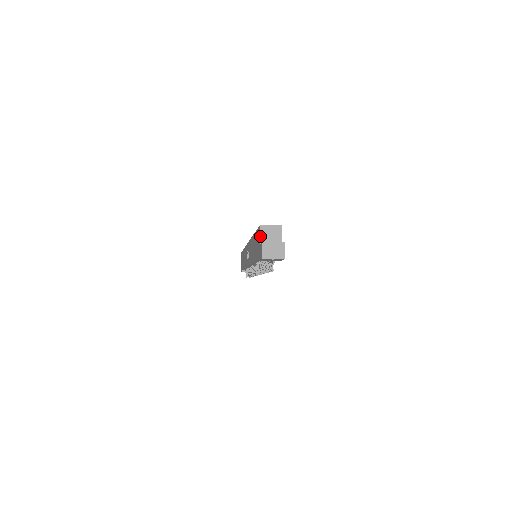
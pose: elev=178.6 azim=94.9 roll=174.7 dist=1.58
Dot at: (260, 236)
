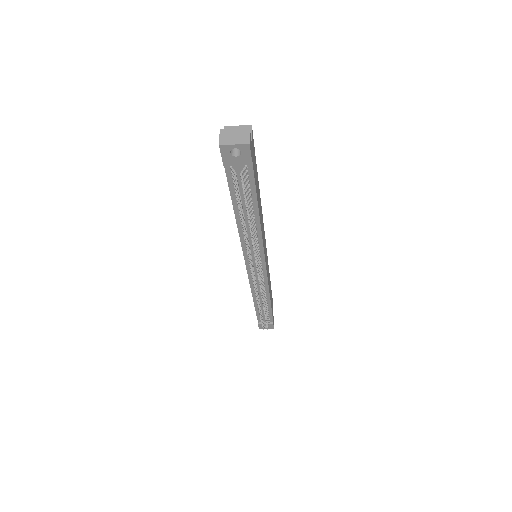
Dot at: occluded
